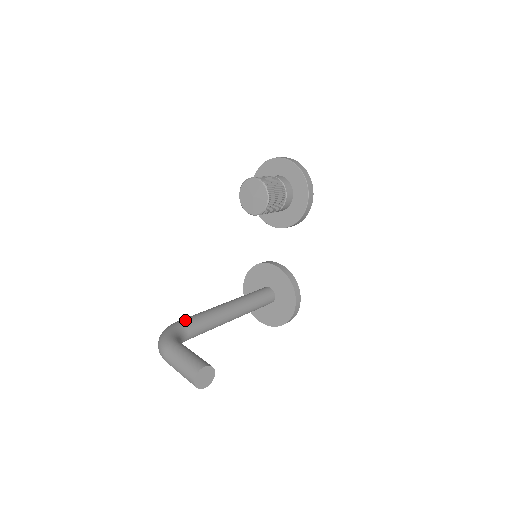
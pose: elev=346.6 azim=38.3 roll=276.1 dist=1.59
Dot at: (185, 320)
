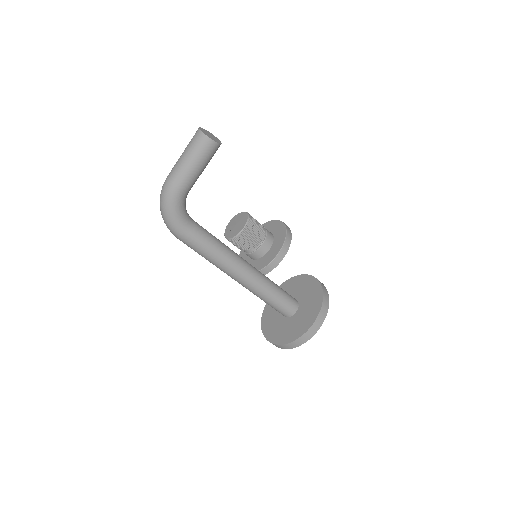
Dot at: occluded
